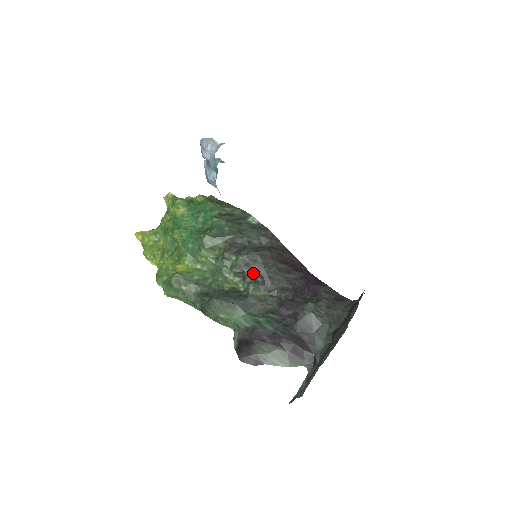
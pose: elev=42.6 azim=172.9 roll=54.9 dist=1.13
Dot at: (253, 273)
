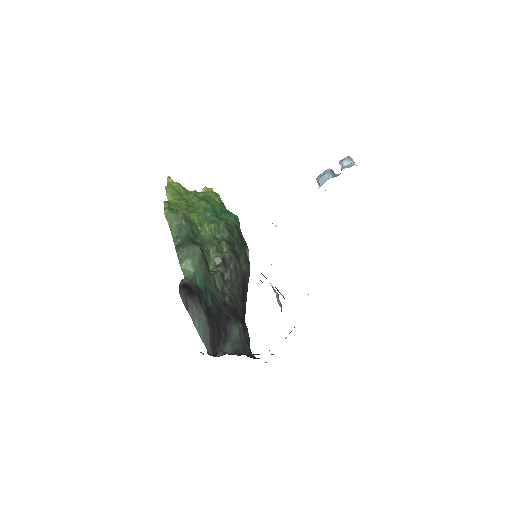
Dot at: (227, 270)
